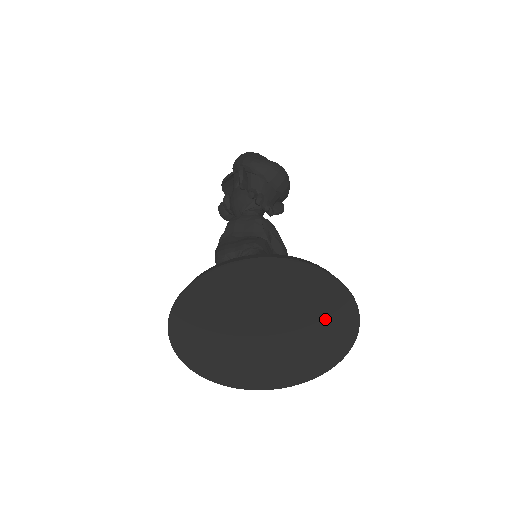
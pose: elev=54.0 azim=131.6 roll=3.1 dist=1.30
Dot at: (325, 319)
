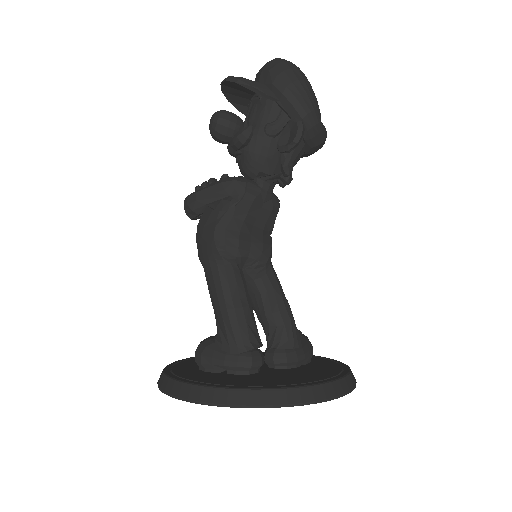
Dot at: occluded
